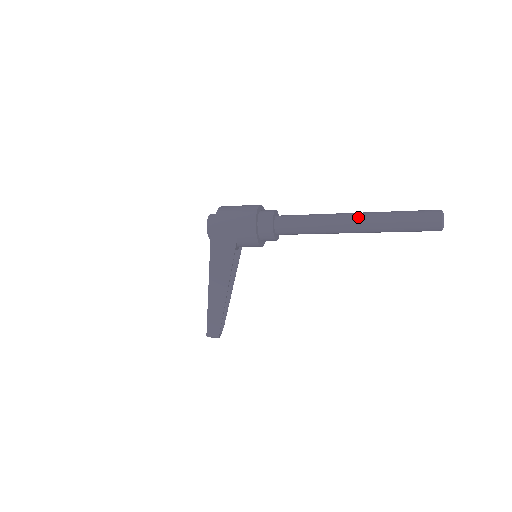
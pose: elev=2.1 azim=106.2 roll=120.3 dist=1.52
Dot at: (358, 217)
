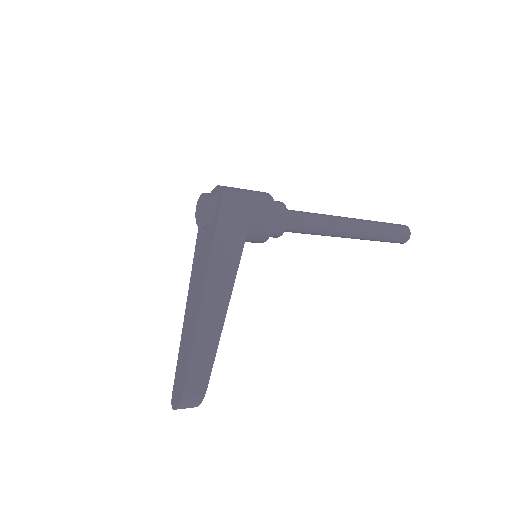
Dot at: (351, 218)
